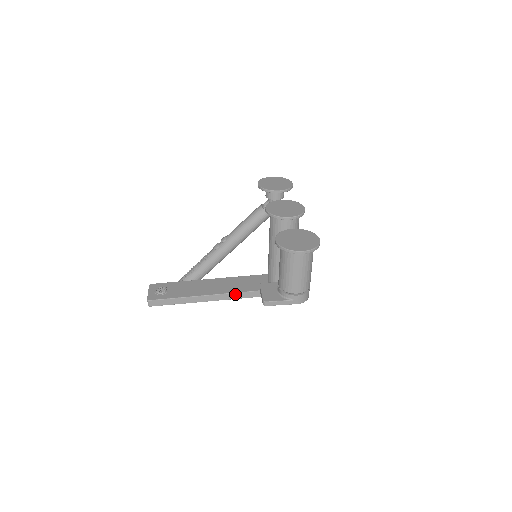
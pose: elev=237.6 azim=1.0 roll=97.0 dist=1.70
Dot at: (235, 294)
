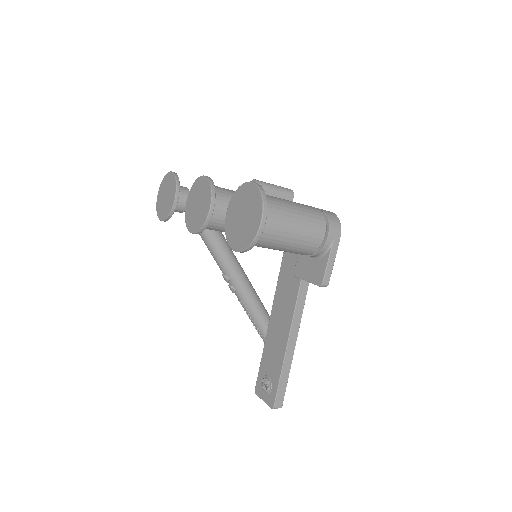
Dot at: (299, 297)
